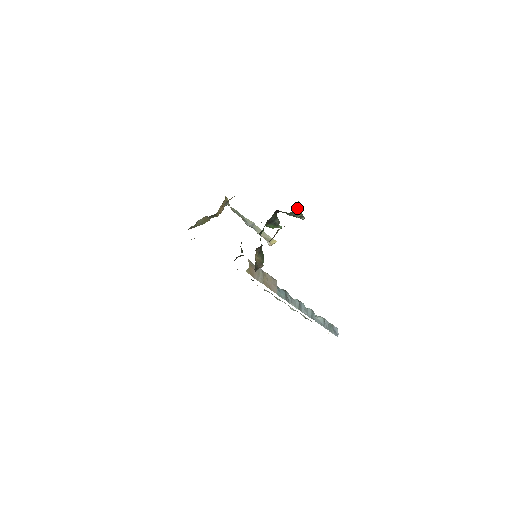
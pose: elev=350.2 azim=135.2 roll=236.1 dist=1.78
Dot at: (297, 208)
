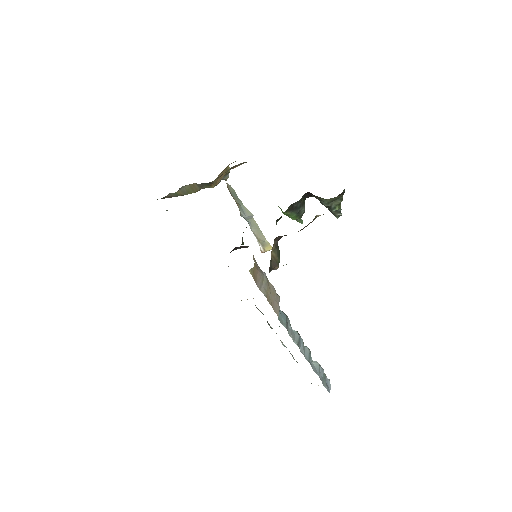
Dot at: (340, 195)
